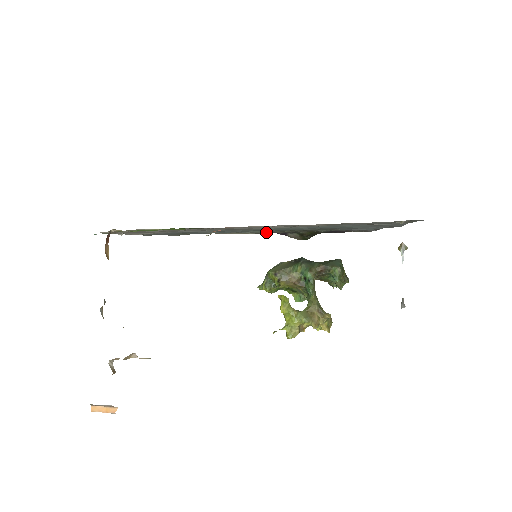
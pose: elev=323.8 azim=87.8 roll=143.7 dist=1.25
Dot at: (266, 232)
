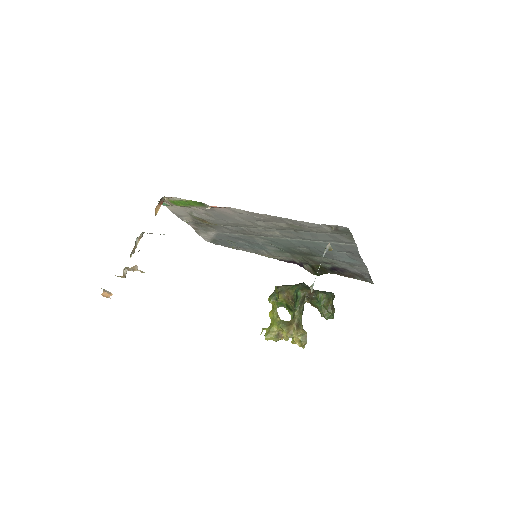
Dot at: (287, 259)
